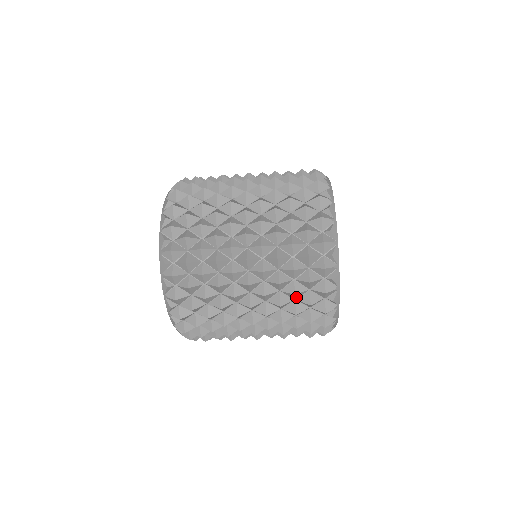
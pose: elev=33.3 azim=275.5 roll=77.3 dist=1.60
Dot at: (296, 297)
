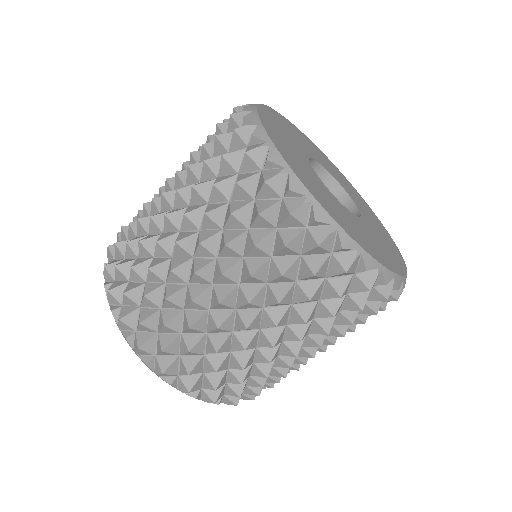
Dot at: (225, 194)
